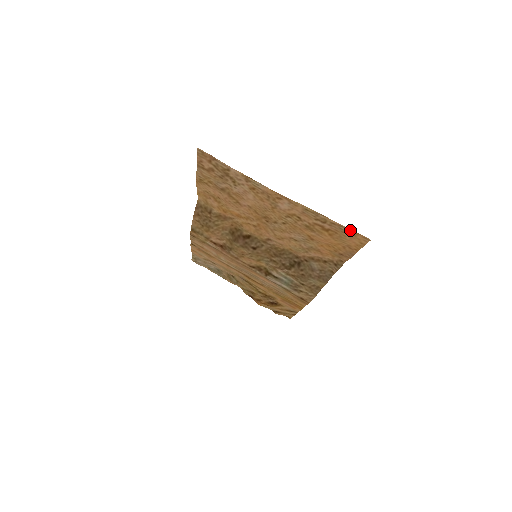
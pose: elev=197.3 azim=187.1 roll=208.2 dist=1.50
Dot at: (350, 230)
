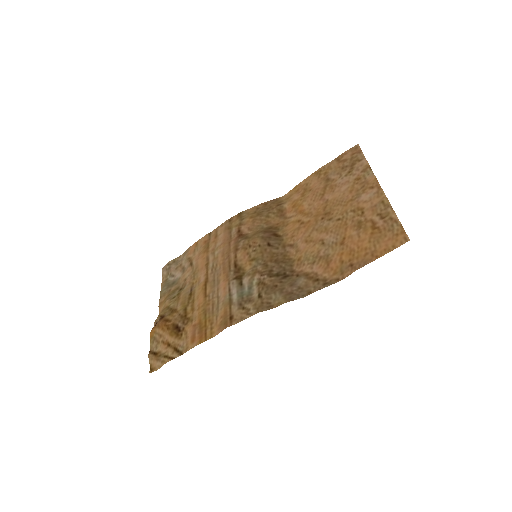
Dot at: (400, 227)
